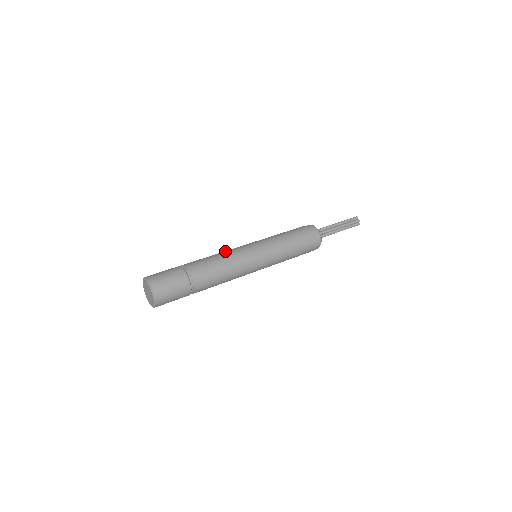
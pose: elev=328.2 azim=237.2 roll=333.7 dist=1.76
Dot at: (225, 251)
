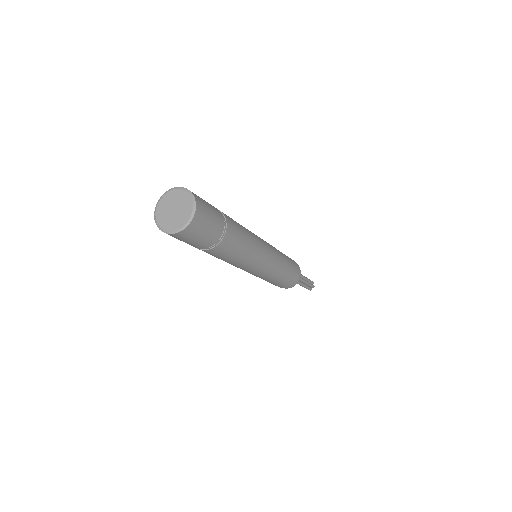
Dot at: occluded
